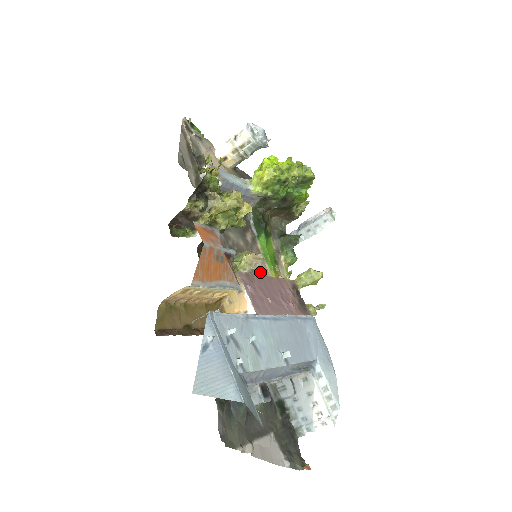
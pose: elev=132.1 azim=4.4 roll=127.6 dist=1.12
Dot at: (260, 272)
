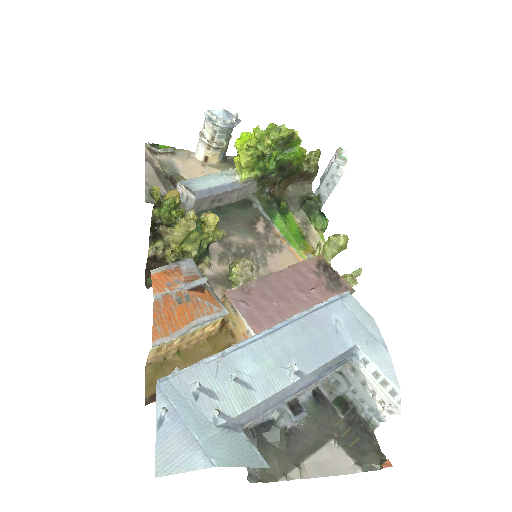
Dot at: (282, 261)
